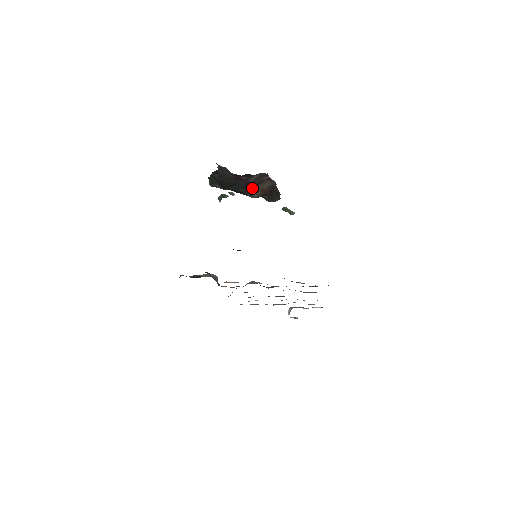
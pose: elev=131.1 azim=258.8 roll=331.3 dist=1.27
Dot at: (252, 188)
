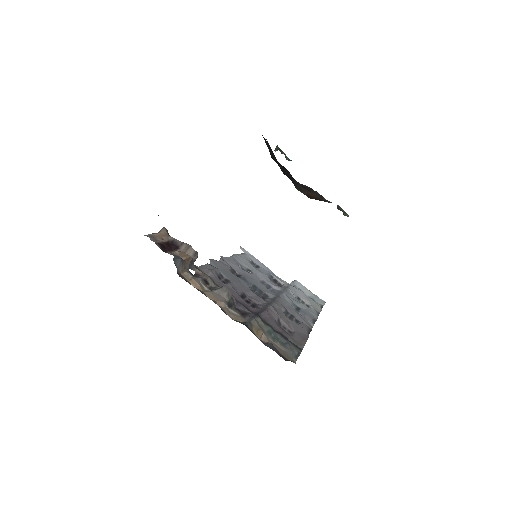
Dot at: (298, 184)
